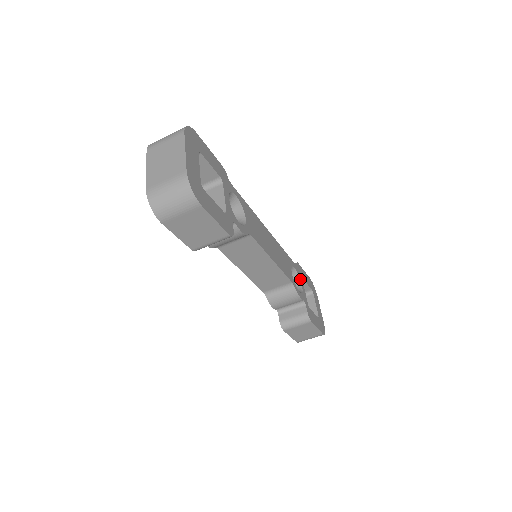
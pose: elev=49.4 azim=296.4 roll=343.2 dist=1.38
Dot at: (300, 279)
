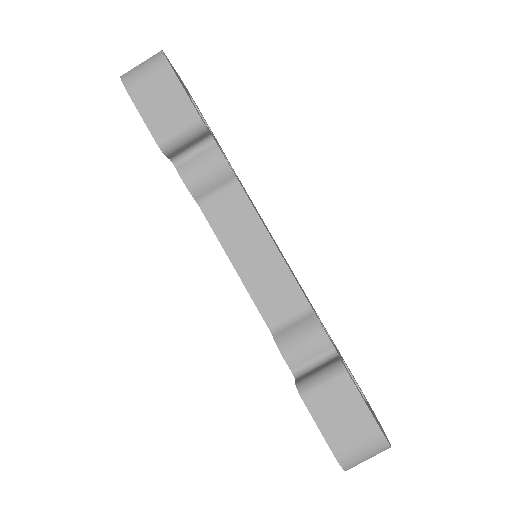
Dot at: (335, 346)
